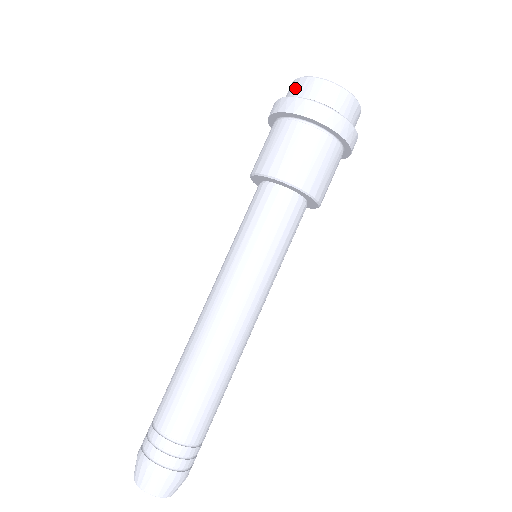
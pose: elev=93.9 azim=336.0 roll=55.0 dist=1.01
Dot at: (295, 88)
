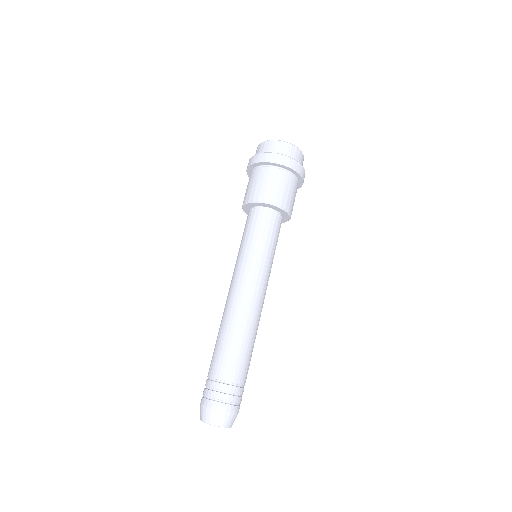
Dot at: occluded
